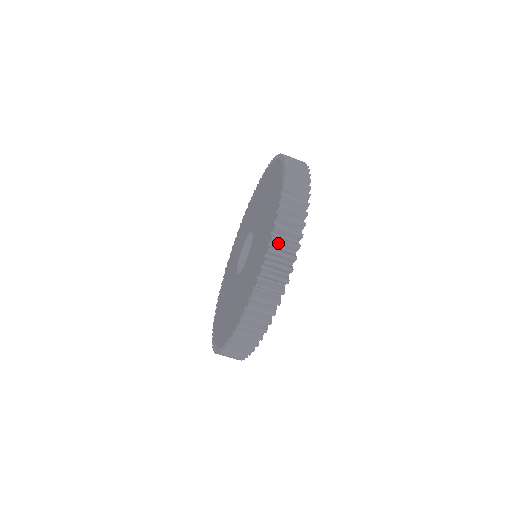
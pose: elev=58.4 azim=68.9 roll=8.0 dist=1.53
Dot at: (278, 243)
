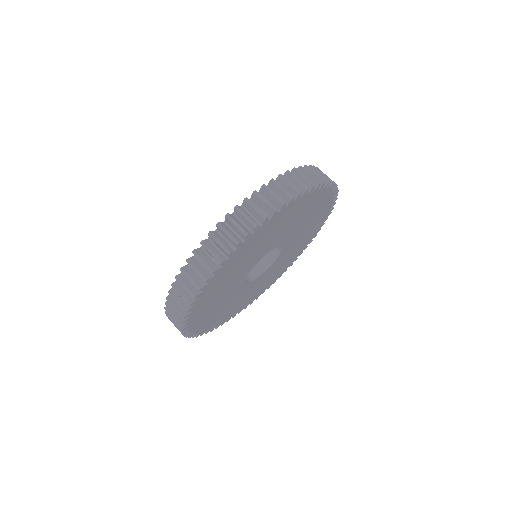
Dot at: occluded
